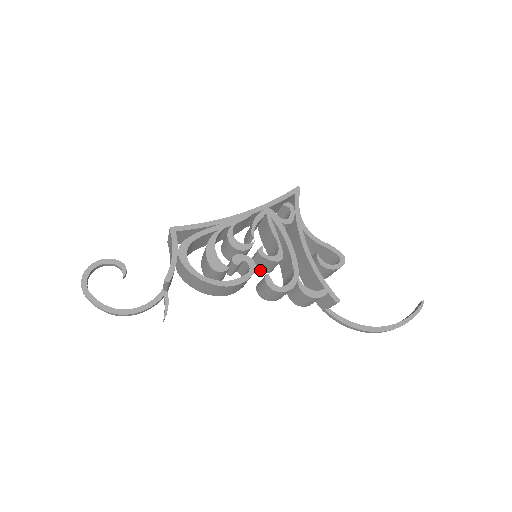
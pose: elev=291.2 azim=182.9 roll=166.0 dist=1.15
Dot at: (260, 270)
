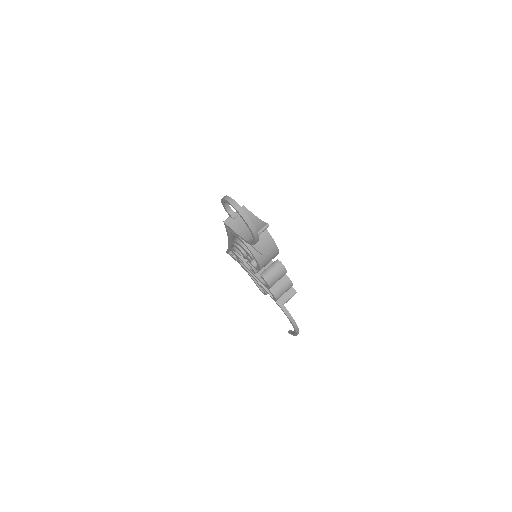
Dot at: (254, 269)
